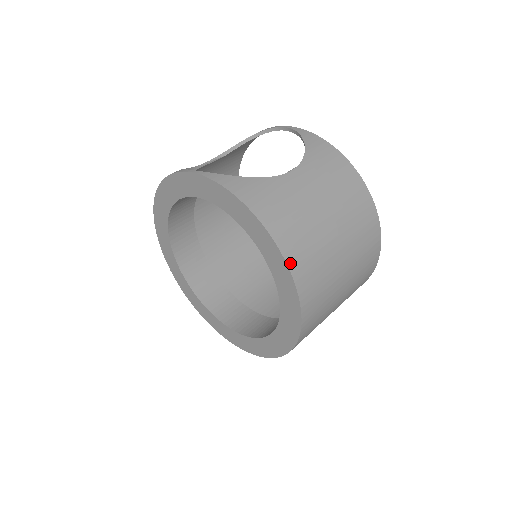
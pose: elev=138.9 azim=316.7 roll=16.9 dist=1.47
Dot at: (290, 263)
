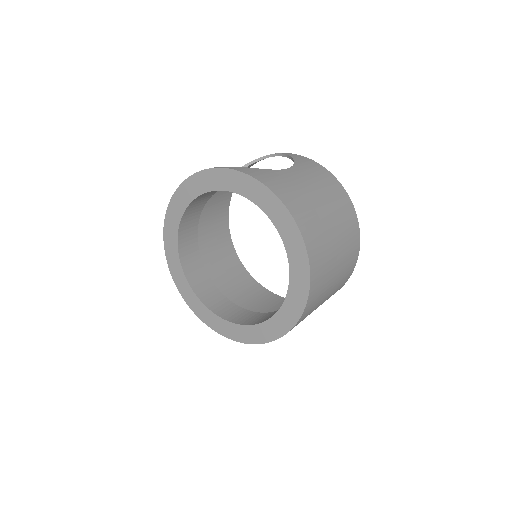
Dot at: (298, 224)
